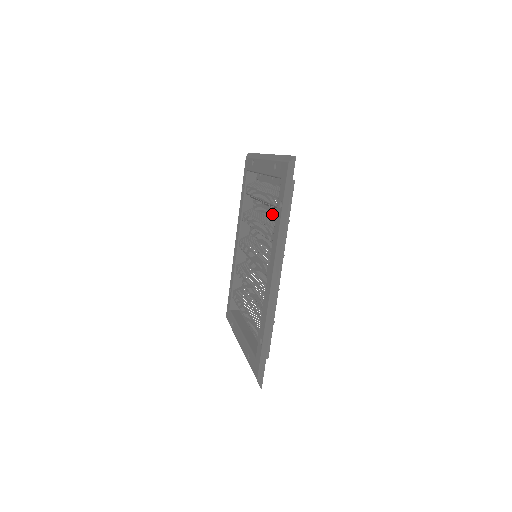
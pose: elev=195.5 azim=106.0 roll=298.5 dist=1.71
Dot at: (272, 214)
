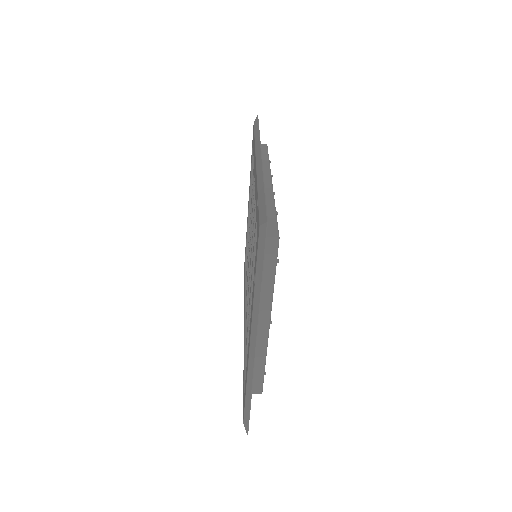
Dot at: occluded
